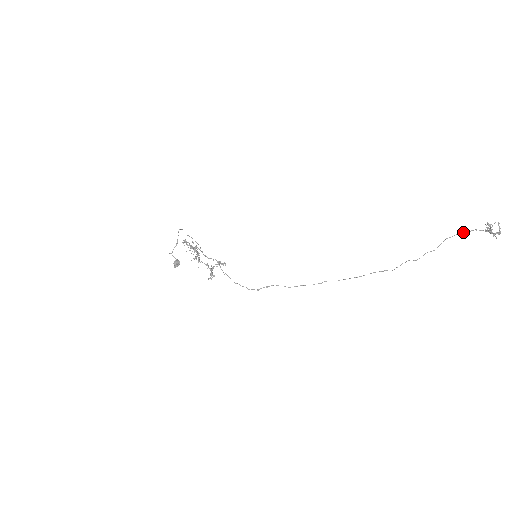
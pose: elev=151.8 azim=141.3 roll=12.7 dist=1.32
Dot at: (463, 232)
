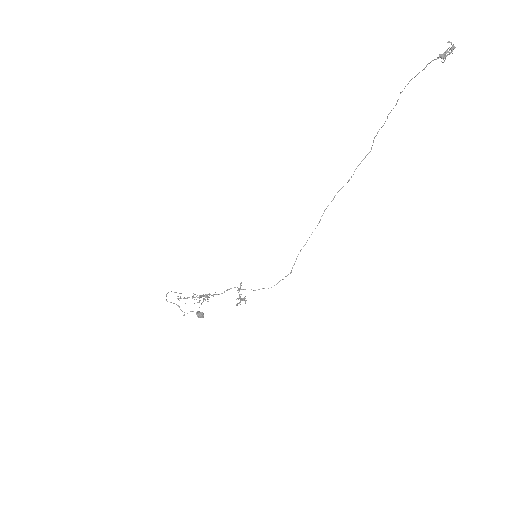
Dot at: occluded
